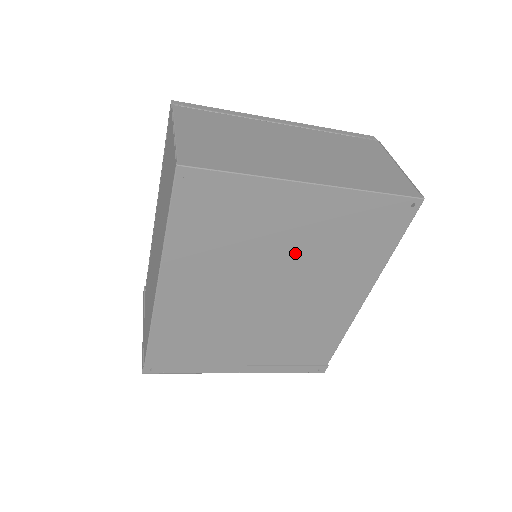
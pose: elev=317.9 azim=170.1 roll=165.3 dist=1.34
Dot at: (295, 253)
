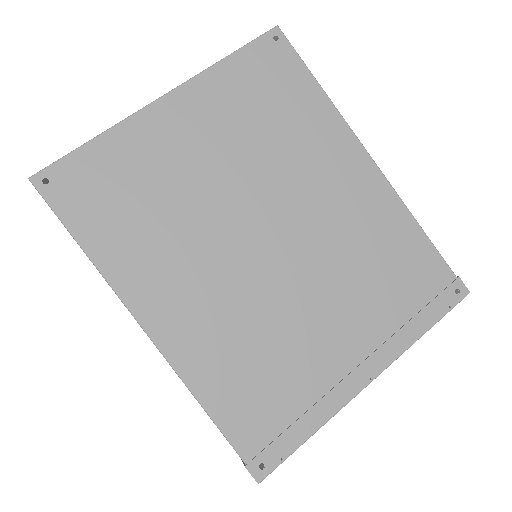
Dot at: (234, 172)
